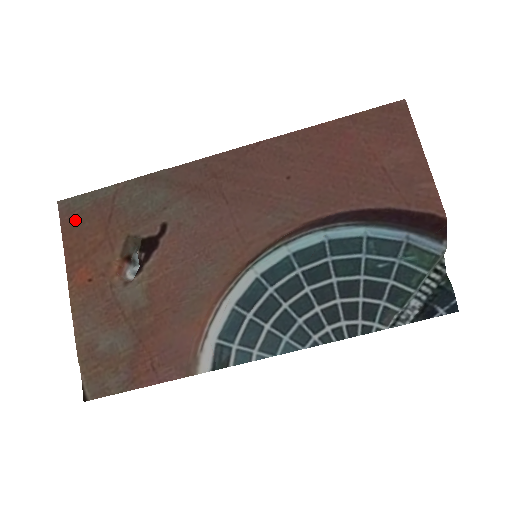
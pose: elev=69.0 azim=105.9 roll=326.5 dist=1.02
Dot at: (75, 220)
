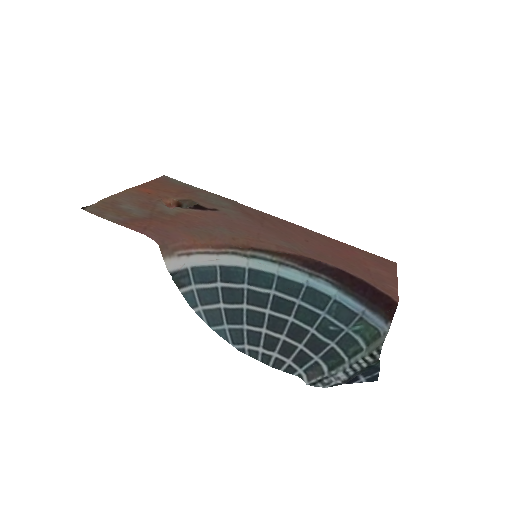
Dot at: (166, 182)
